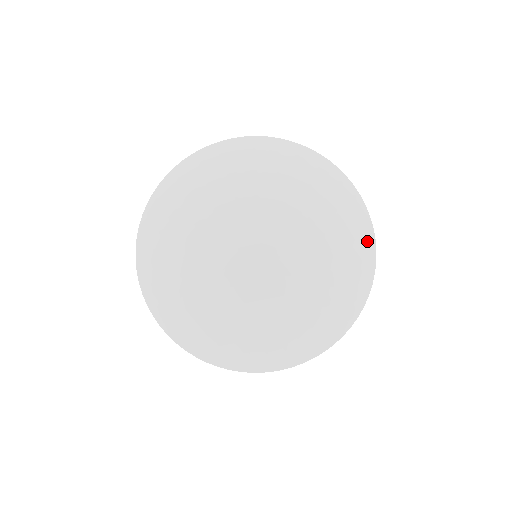
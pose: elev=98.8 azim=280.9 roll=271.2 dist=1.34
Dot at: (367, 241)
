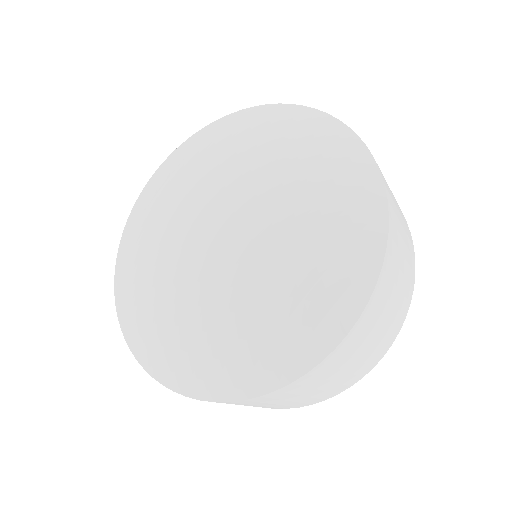
Dot at: (330, 128)
